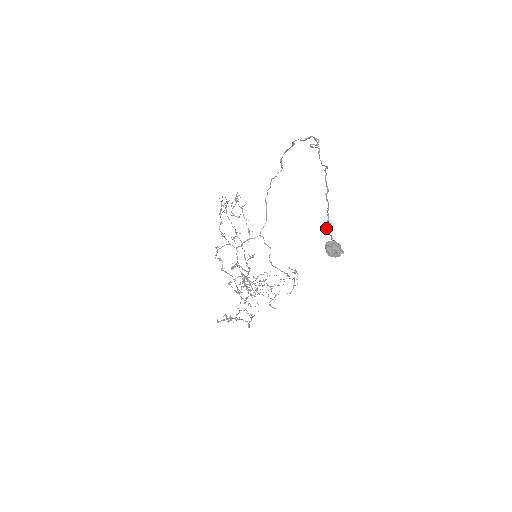
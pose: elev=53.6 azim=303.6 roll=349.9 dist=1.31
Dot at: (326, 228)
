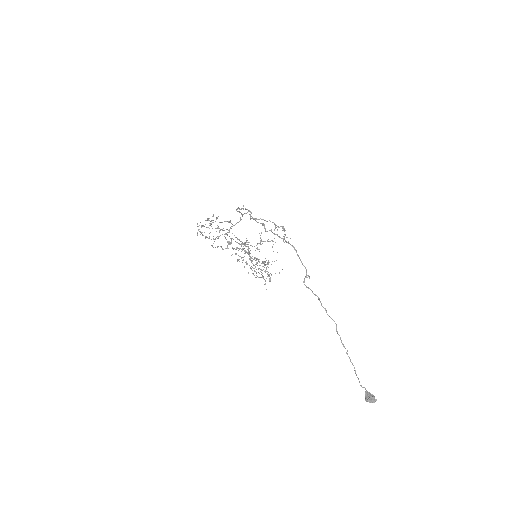
Dot at: (360, 385)
